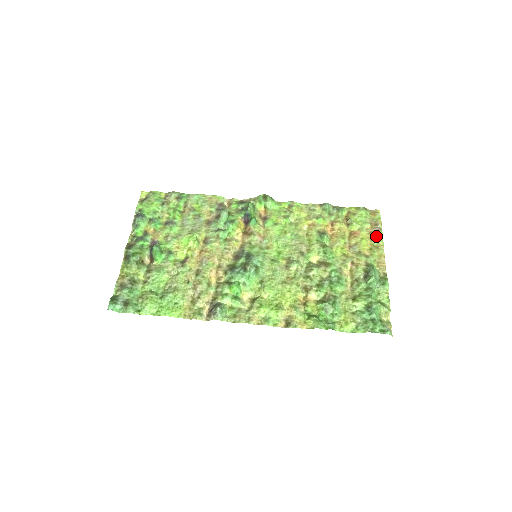
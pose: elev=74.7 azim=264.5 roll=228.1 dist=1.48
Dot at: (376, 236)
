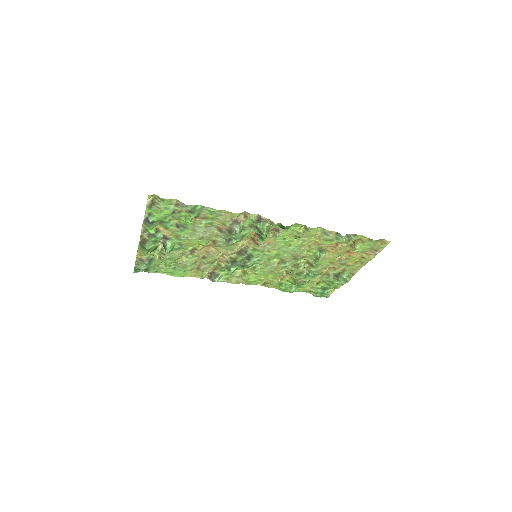
Dot at: (368, 258)
